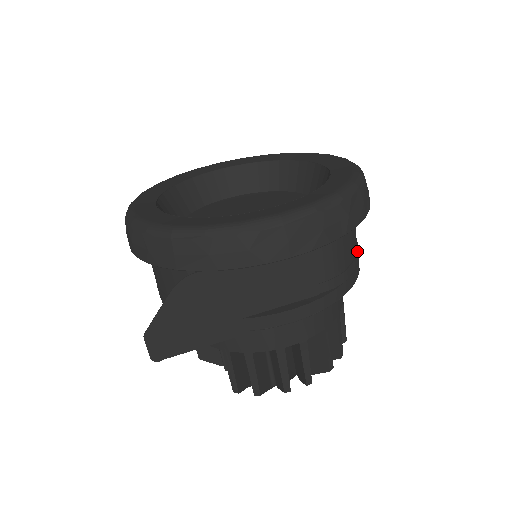
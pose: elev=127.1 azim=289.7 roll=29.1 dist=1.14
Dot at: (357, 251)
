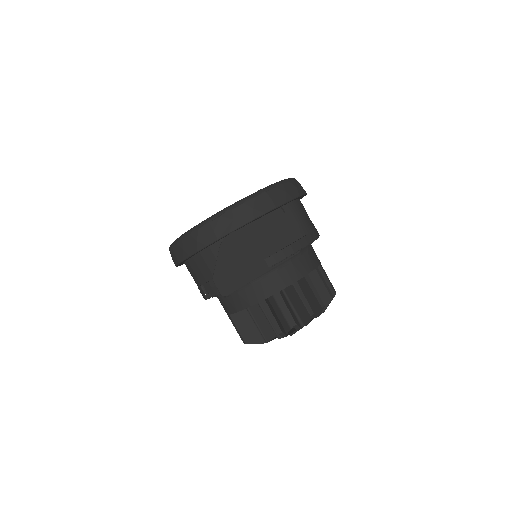
Dot at: occluded
